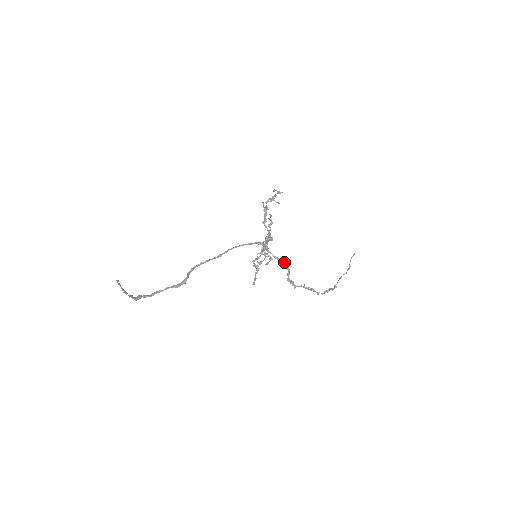
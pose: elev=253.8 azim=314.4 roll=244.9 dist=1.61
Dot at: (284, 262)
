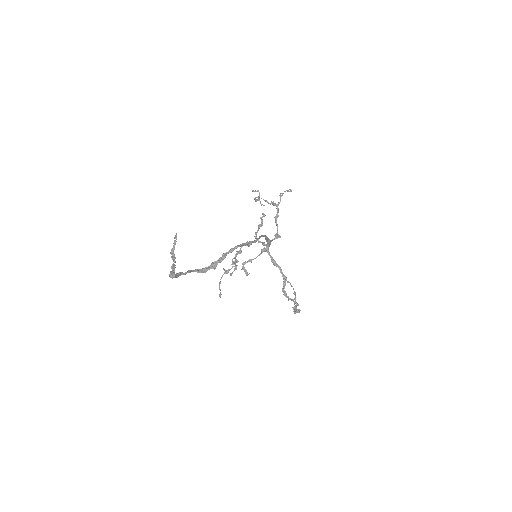
Dot at: (281, 269)
